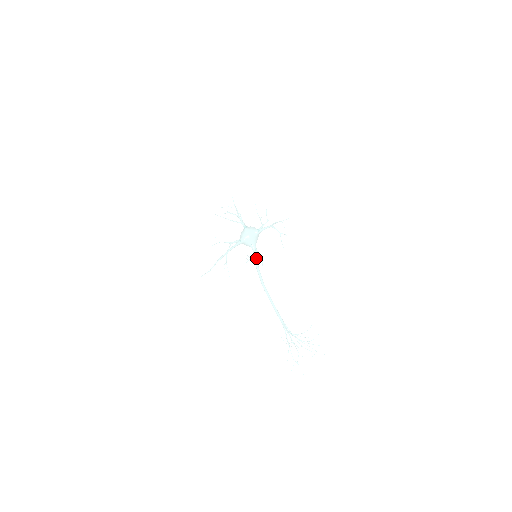
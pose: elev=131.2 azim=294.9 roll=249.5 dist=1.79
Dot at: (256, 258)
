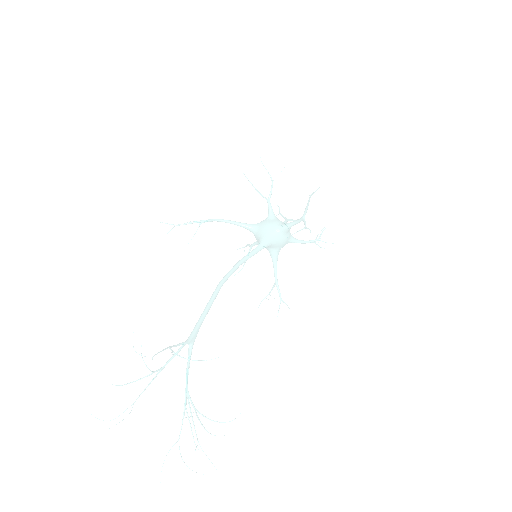
Dot at: (250, 253)
